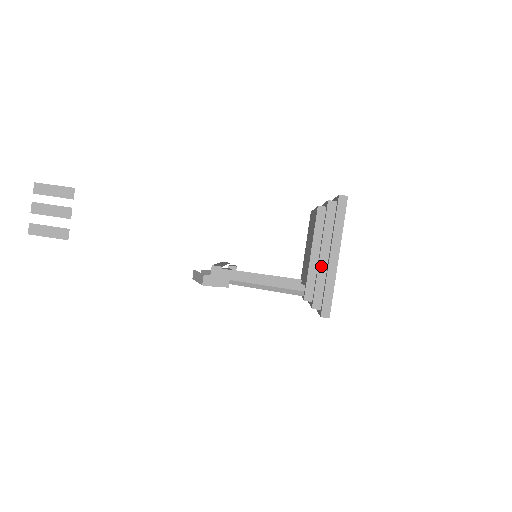
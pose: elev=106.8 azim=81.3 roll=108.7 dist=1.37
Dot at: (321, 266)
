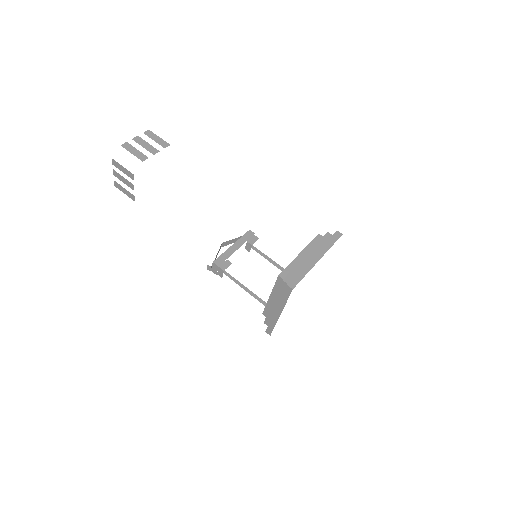
Dot at: (272, 309)
